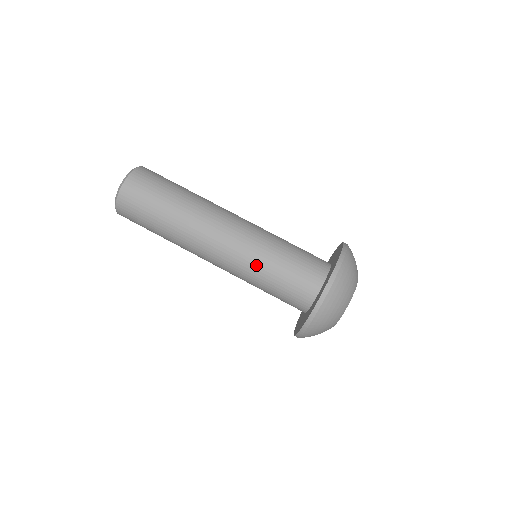
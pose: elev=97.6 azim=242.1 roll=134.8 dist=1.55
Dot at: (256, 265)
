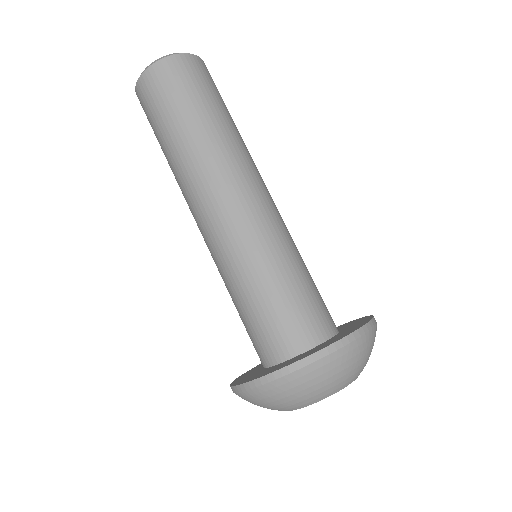
Dot at: (272, 252)
